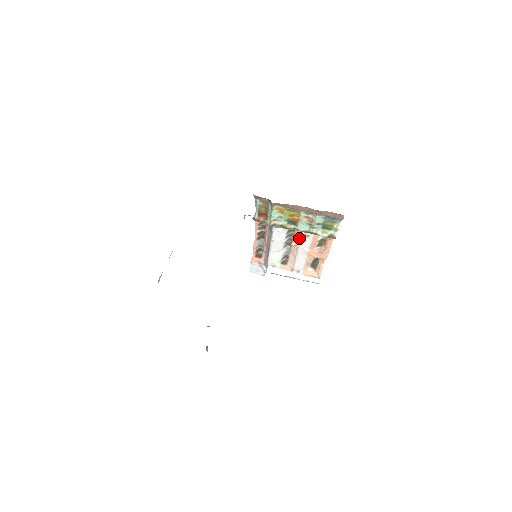
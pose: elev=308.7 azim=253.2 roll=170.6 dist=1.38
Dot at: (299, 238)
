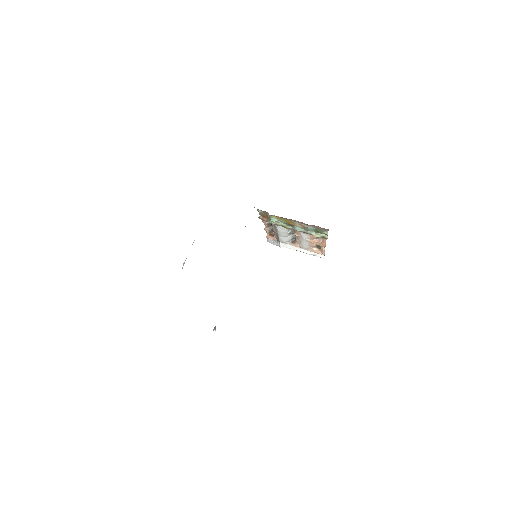
Dot at: (299, 233)
